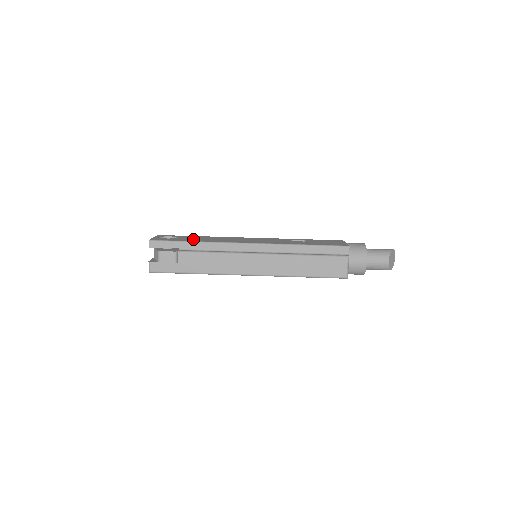
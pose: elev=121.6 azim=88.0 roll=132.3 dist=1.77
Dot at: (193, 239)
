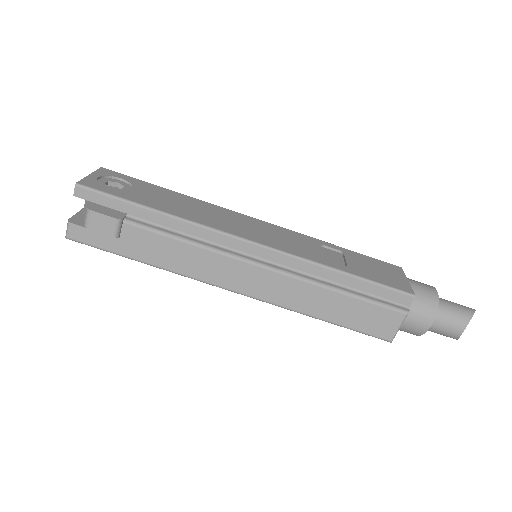
Dot at: (157, 200)
